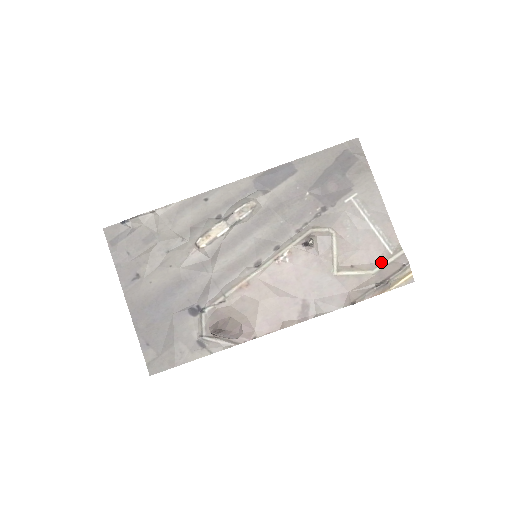
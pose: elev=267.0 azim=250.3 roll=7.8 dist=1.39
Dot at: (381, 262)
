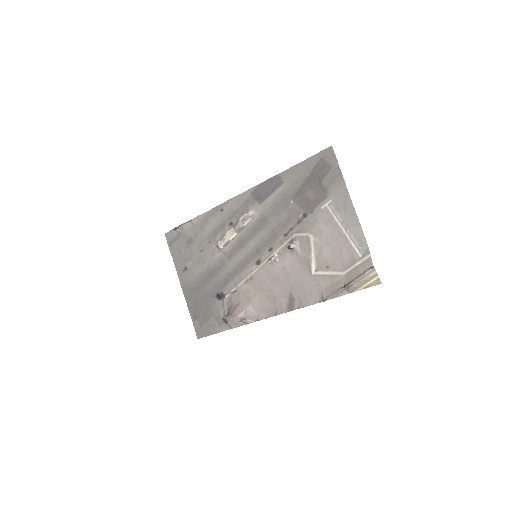
Dot at: (351, 264)
